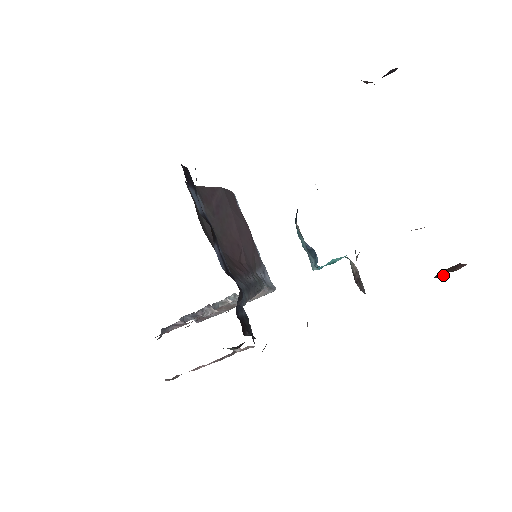
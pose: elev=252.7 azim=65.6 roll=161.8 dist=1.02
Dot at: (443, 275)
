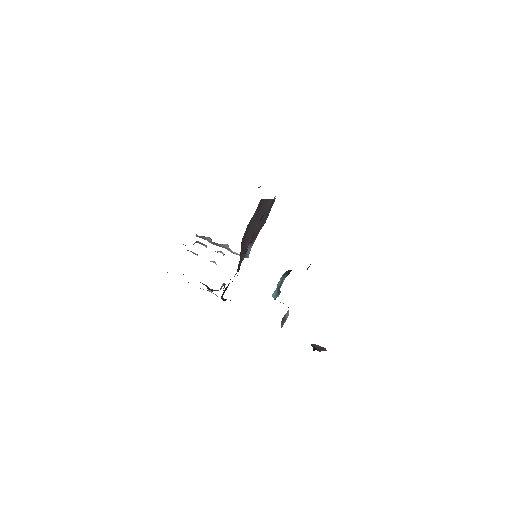
Dot at: (314, 348)
